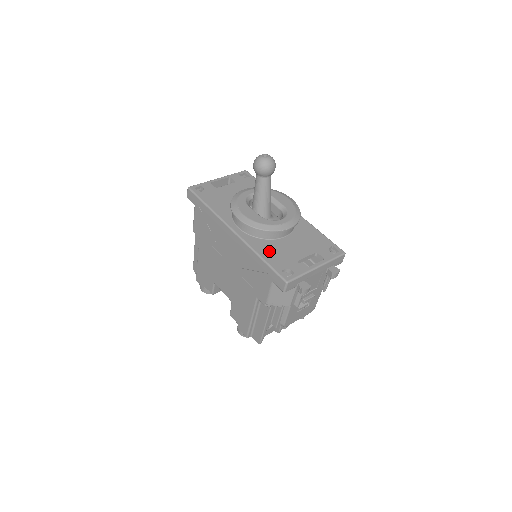
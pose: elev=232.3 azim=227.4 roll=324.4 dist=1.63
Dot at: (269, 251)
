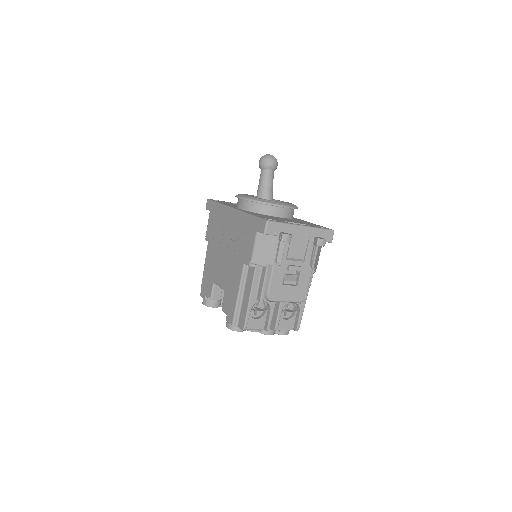
Dot at: (260, 215)
